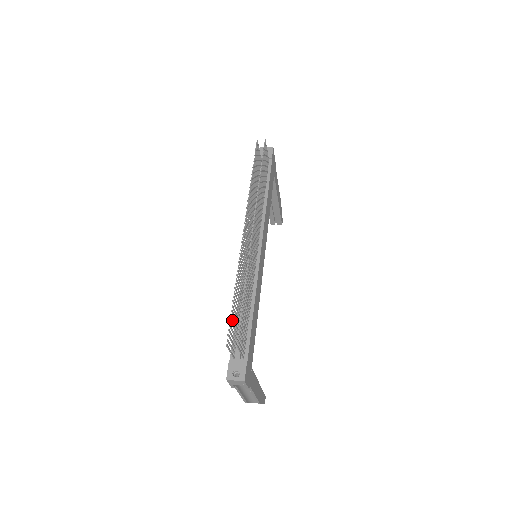
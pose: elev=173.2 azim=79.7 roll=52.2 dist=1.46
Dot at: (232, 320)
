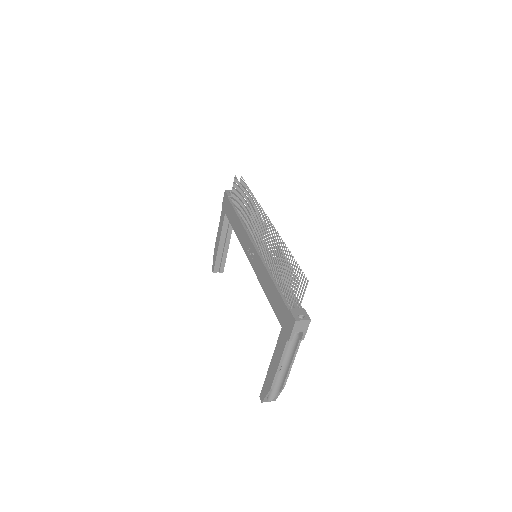
Dot at: (287, 273)
